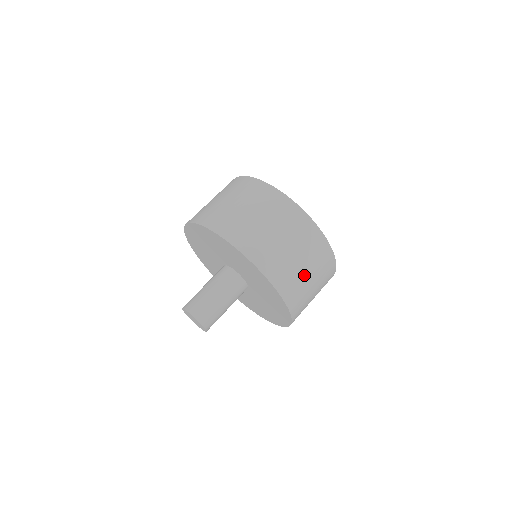
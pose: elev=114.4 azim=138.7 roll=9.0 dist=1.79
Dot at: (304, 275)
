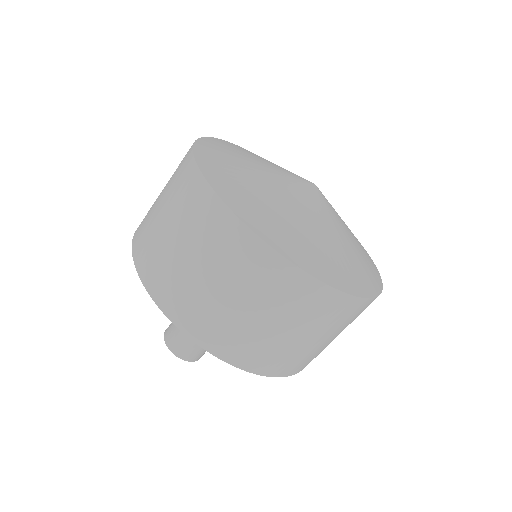
Dot at: (258, 325)
